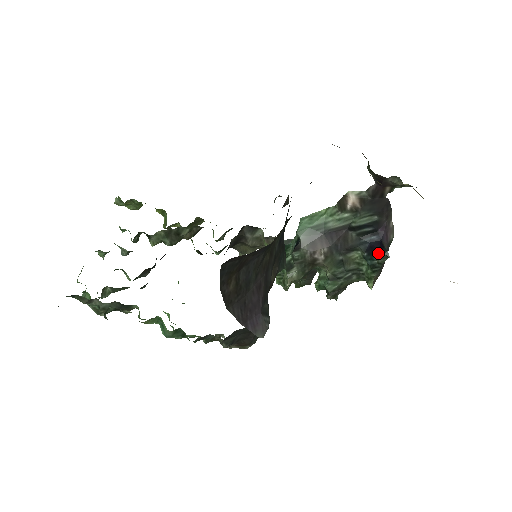
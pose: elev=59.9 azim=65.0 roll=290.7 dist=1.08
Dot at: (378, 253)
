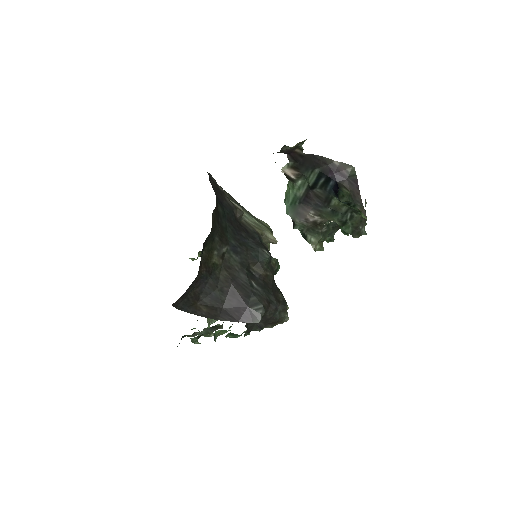
Dot at: occluded
